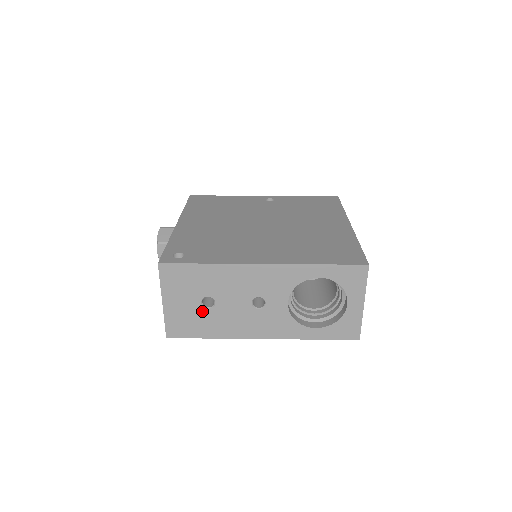
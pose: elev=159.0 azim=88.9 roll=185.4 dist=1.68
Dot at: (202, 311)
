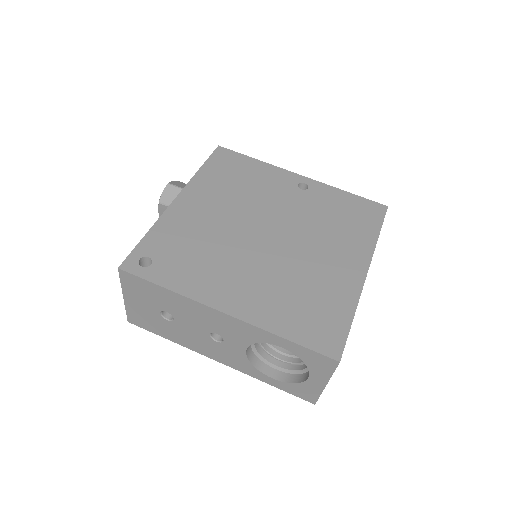
Dot at: (161, 319)
